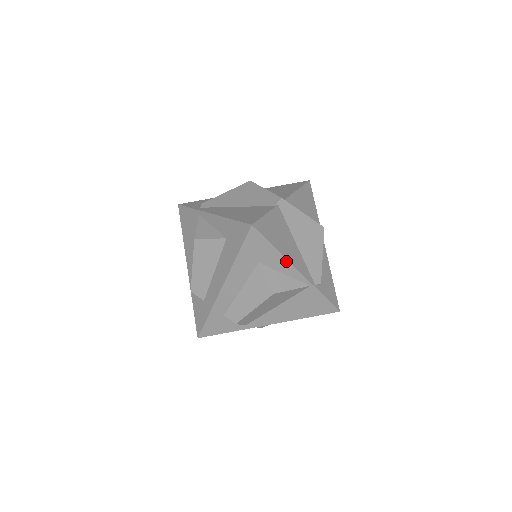
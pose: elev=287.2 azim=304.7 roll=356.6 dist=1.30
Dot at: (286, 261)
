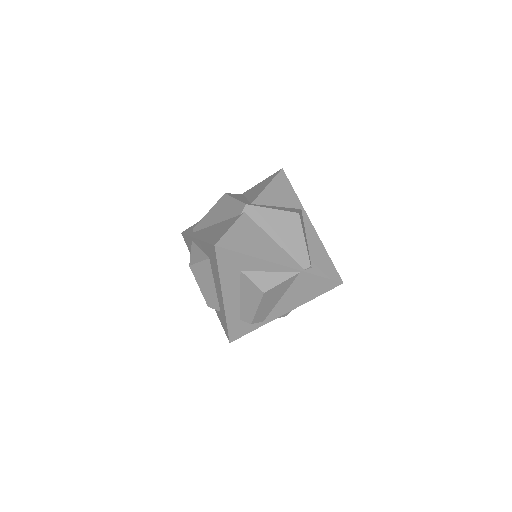
Dot at: (264, 261)
